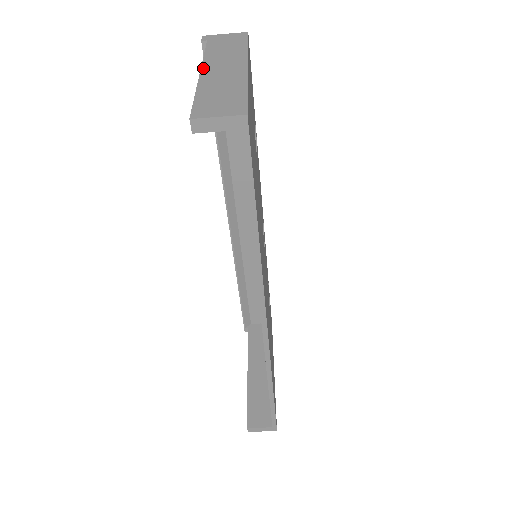
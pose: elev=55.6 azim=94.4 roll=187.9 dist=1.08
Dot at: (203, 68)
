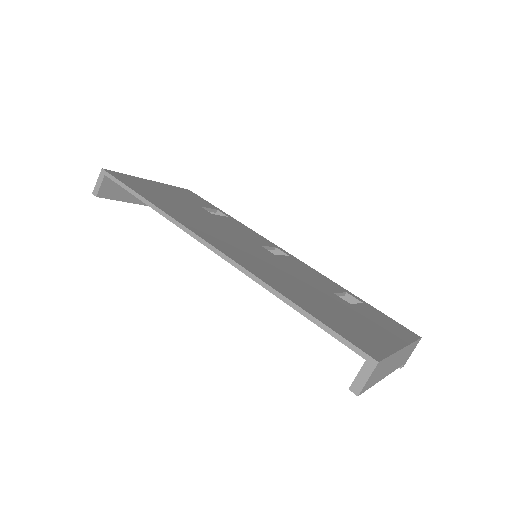
Dot at: occluded
